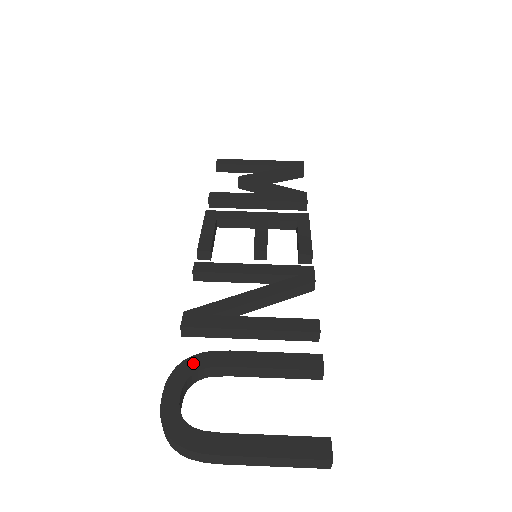
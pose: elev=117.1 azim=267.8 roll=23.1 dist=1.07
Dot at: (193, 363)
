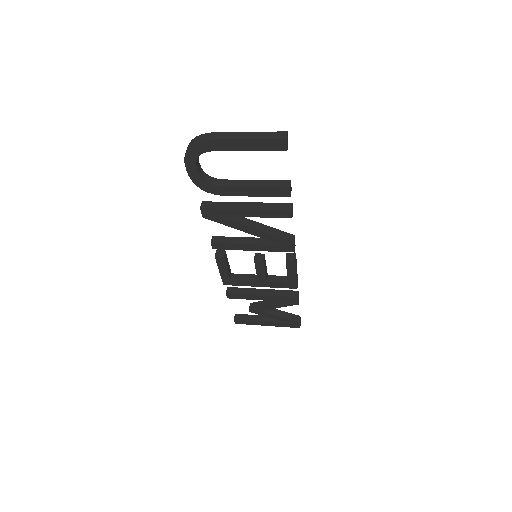
Dot at: occluded
